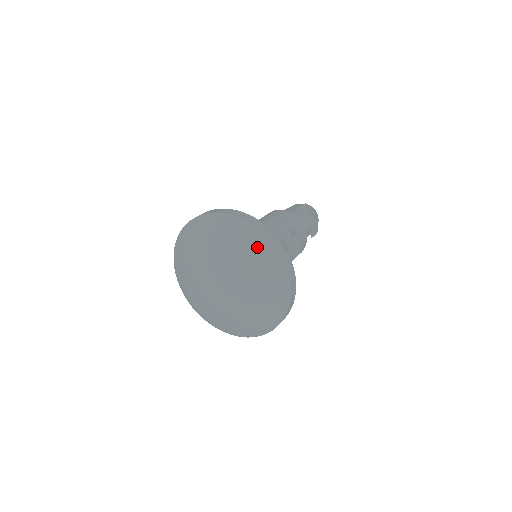
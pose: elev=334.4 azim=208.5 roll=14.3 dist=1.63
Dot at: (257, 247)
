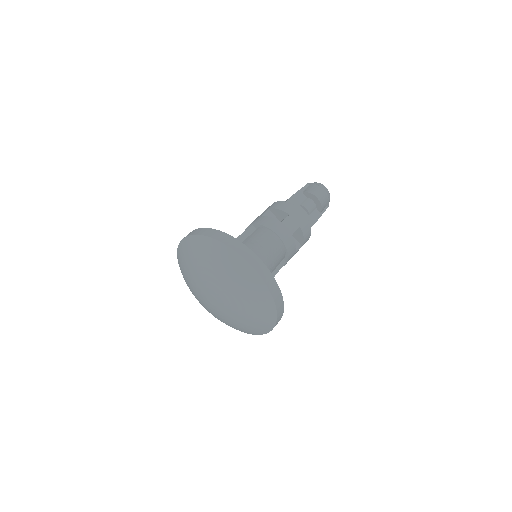
Dot at: (215, 253)
